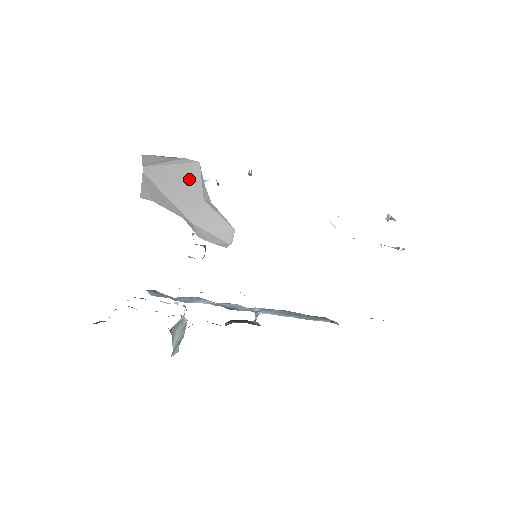
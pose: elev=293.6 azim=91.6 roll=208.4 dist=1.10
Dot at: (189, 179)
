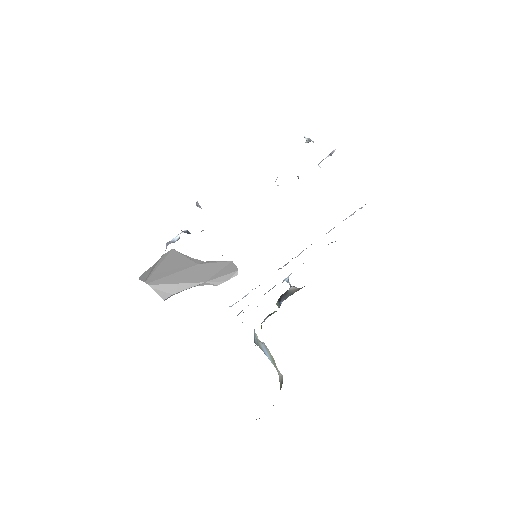
Dot at: (177, 263)
